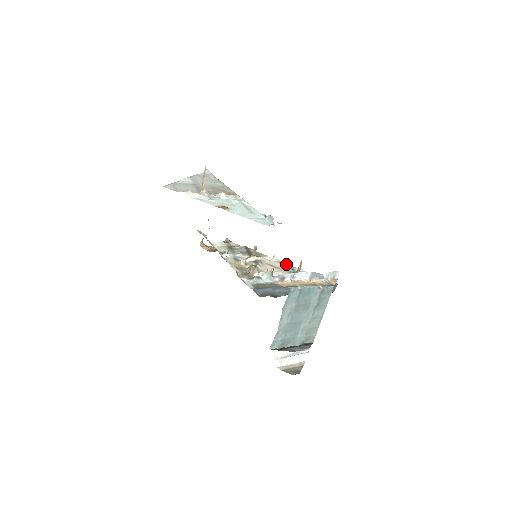
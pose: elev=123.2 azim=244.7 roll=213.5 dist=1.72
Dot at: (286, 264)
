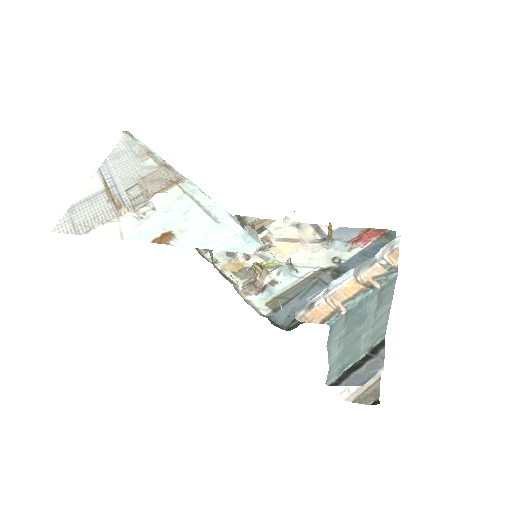
Dot at: (306, 225)
